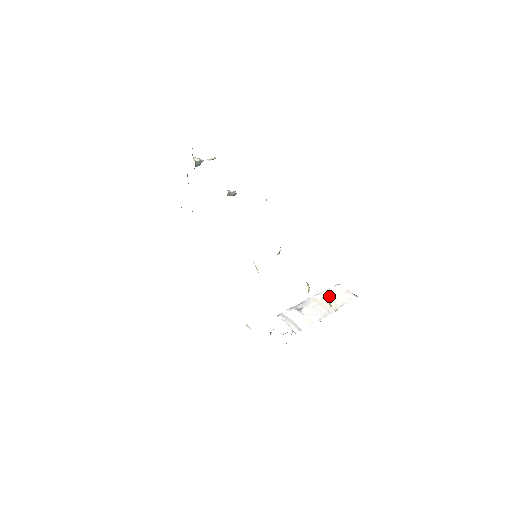
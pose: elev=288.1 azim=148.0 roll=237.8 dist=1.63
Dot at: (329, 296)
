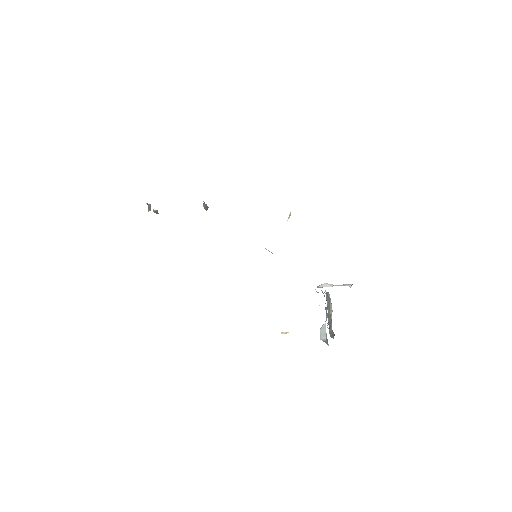
Dot at: occluded
